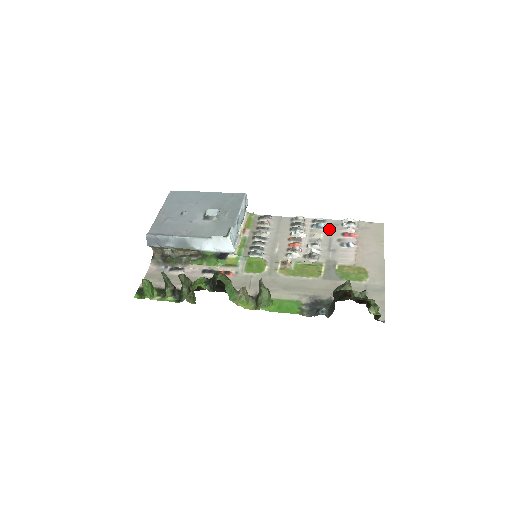
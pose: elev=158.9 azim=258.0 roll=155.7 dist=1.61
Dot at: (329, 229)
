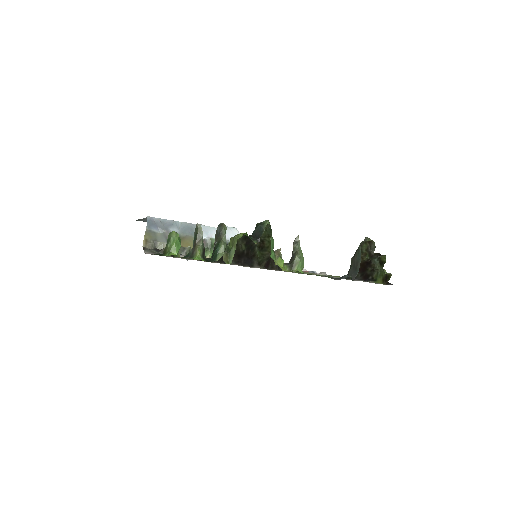
Dot at: occluded
